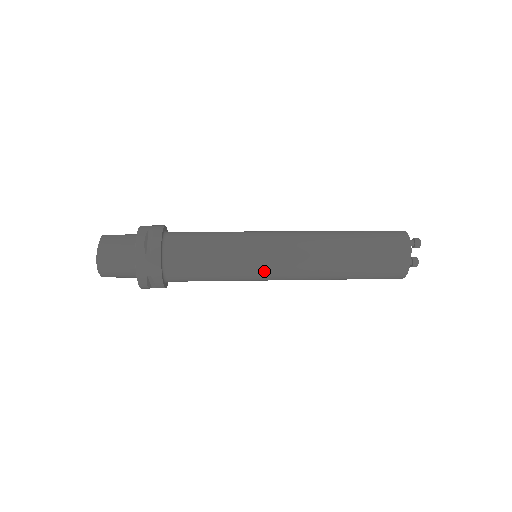
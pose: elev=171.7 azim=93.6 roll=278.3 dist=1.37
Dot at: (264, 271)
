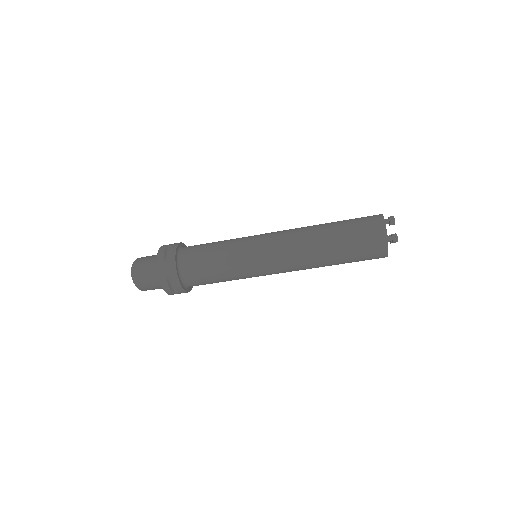
Dot at: (259, 262)
